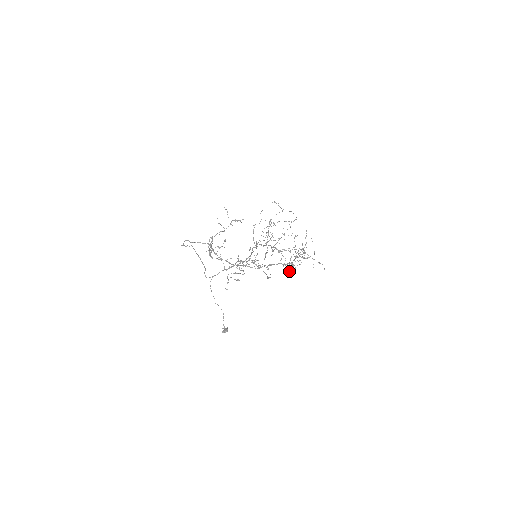
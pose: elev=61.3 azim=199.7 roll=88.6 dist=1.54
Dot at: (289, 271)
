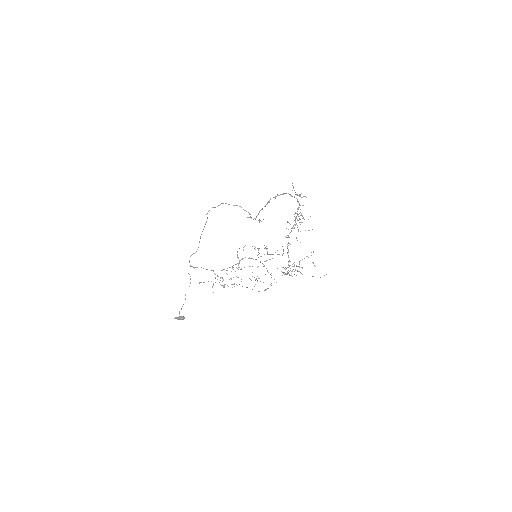
Dot at: occluded
